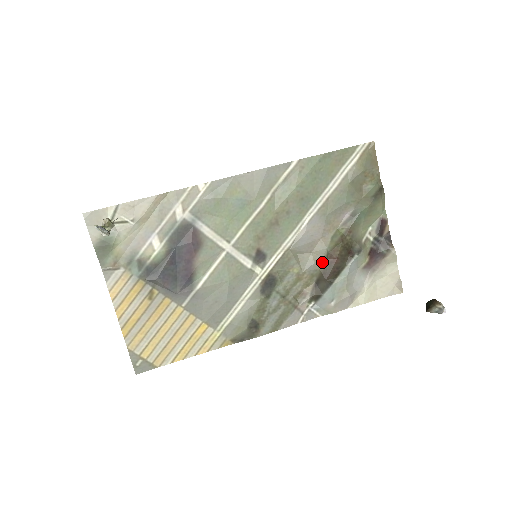
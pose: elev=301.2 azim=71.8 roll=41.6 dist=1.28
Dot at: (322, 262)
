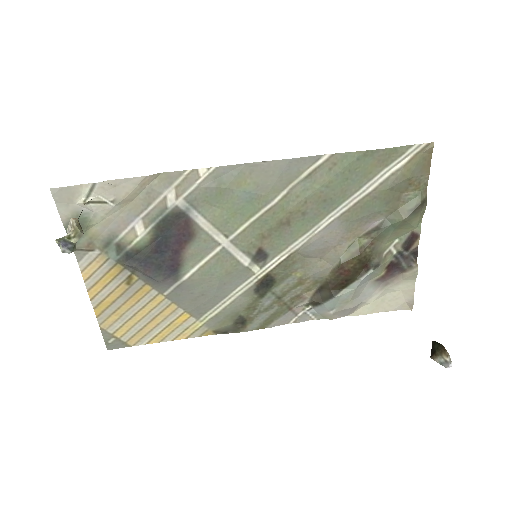
Dot at: (331, 271)
